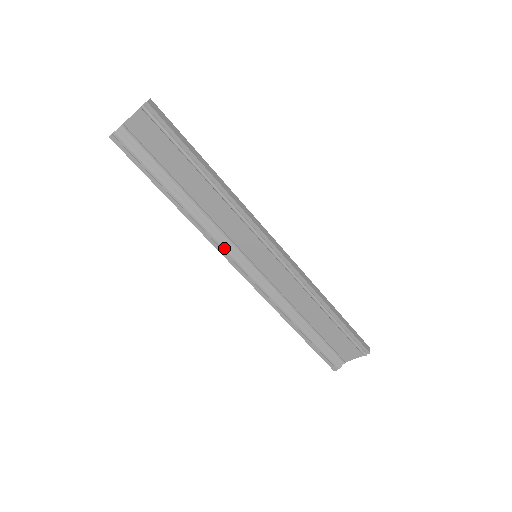
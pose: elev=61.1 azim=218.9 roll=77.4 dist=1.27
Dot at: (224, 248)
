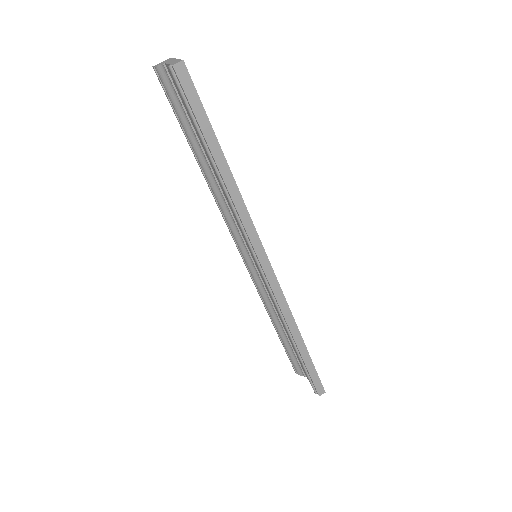
Dot at: (230, 228)
